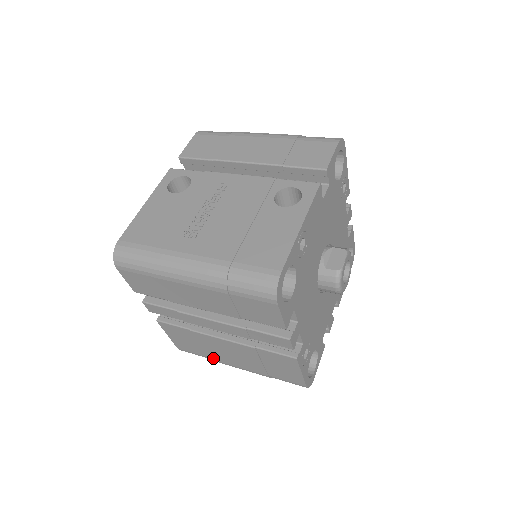
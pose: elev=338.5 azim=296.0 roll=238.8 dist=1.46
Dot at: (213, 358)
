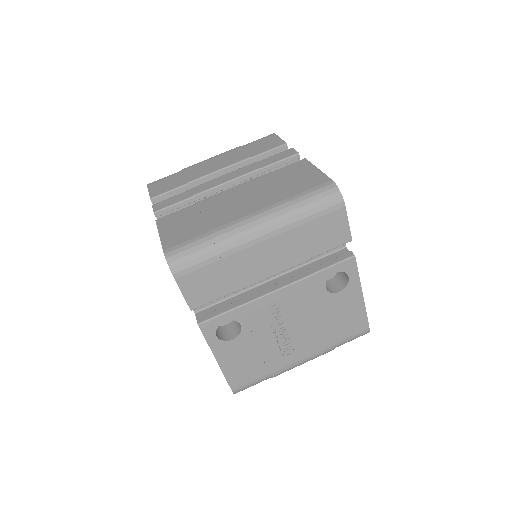
Dot at: occluded
